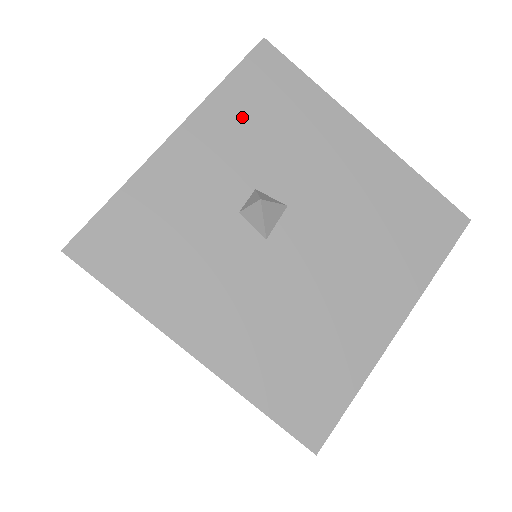
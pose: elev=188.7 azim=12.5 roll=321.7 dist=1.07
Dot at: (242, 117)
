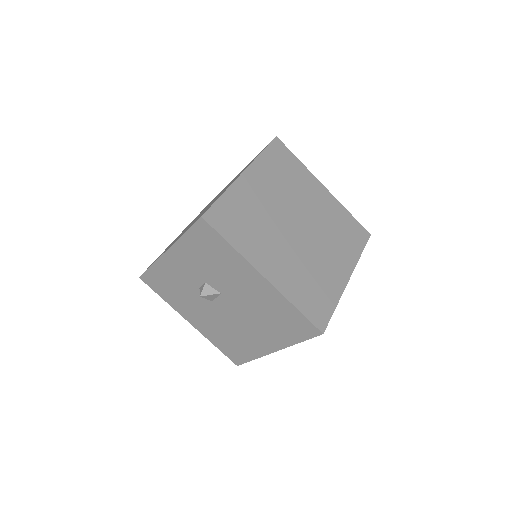
Dot at: (195, 252)
